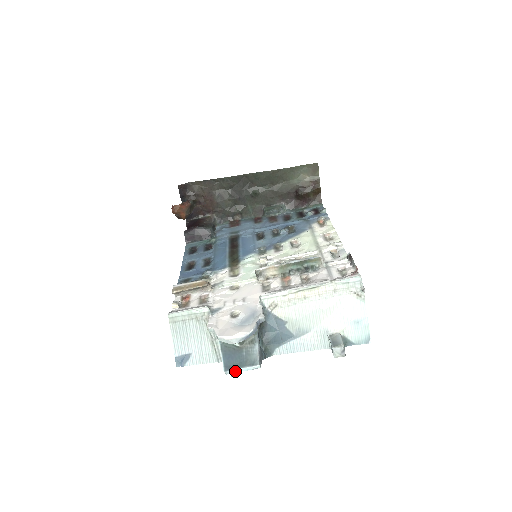
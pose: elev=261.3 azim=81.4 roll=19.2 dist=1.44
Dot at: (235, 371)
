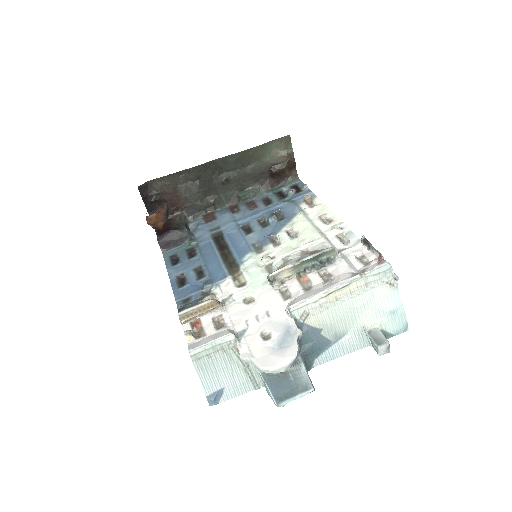
Dot at: (288, 401)
